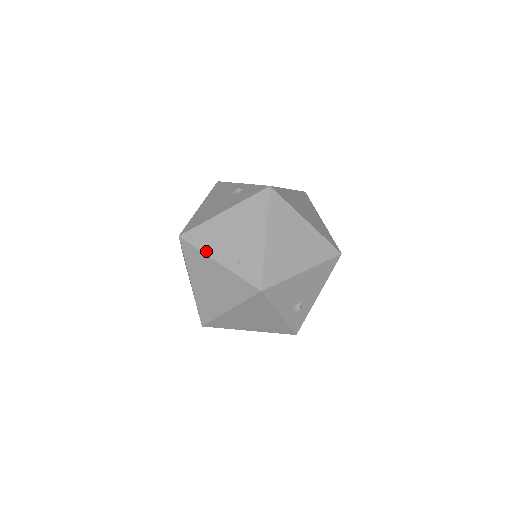
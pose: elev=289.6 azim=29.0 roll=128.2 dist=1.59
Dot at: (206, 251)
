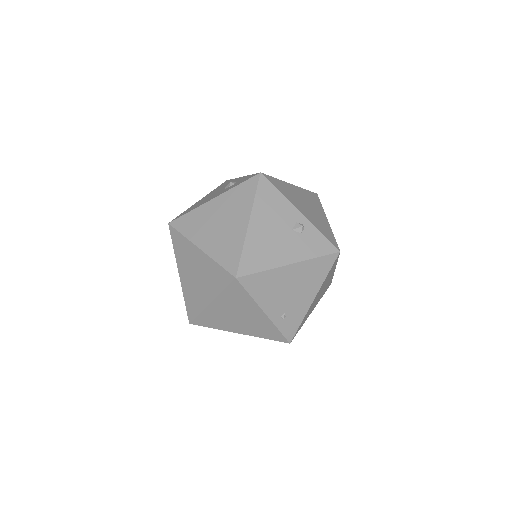
Dot at: (258, 300)
